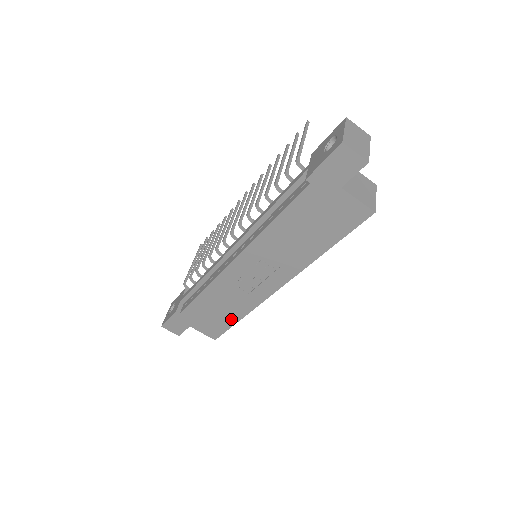
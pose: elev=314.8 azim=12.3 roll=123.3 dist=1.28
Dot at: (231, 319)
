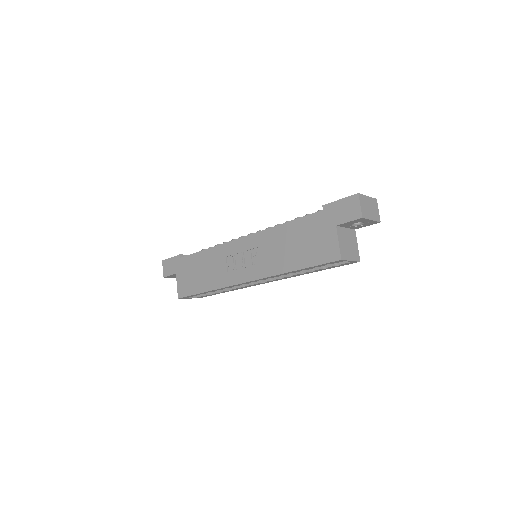
Dot at: (202, 287)
